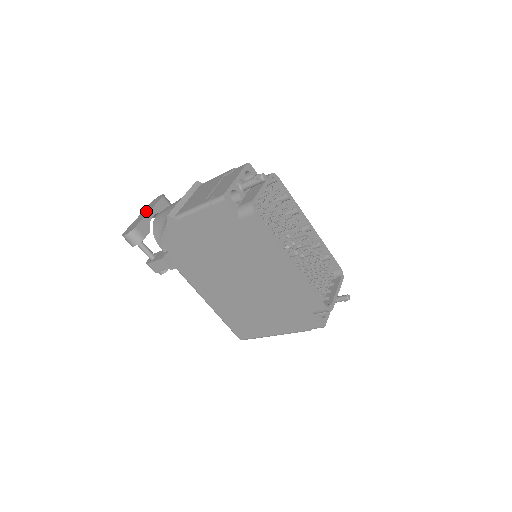
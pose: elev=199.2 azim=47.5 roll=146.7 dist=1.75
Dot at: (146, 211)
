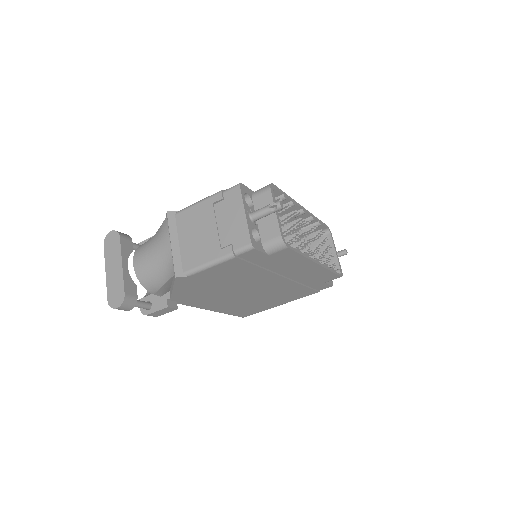
Dot at: (114, 263)
